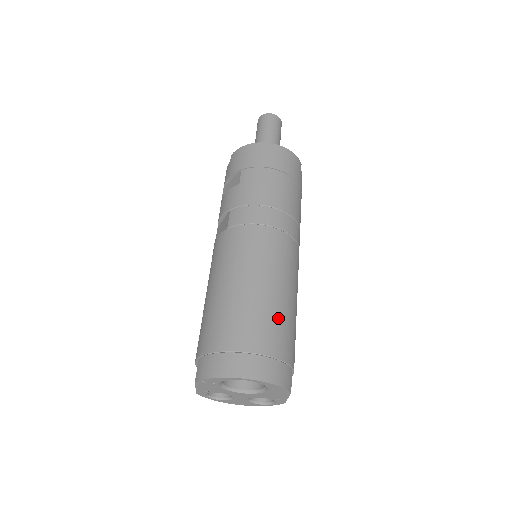
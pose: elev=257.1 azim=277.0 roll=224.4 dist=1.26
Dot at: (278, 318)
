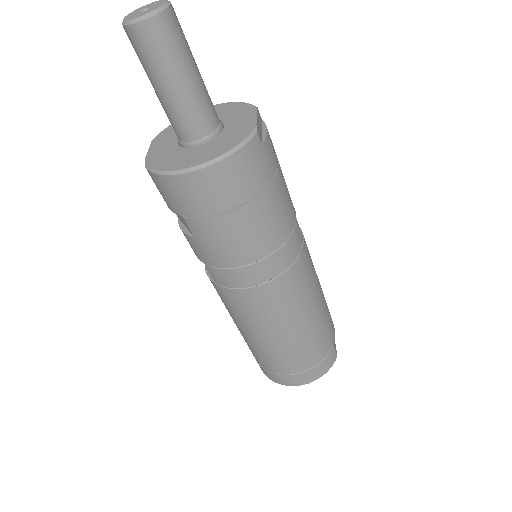
Dot at: (309, 342)
